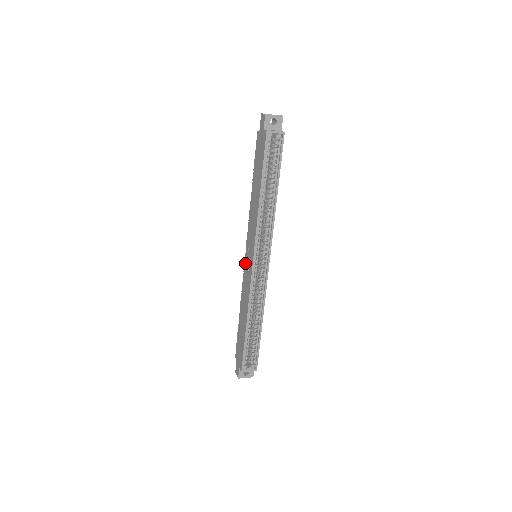
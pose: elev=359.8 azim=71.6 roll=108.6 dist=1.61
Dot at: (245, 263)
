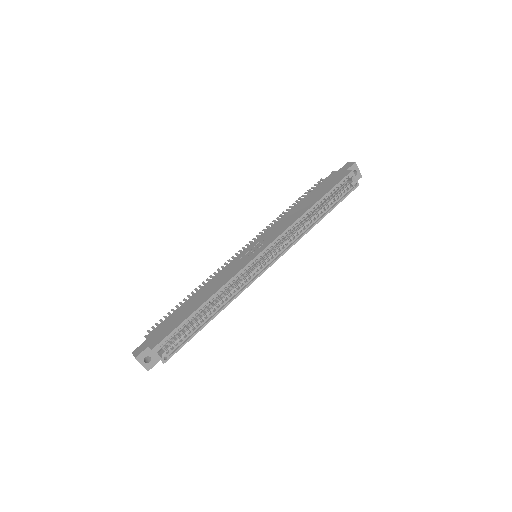
Dot at: (241, 254)
